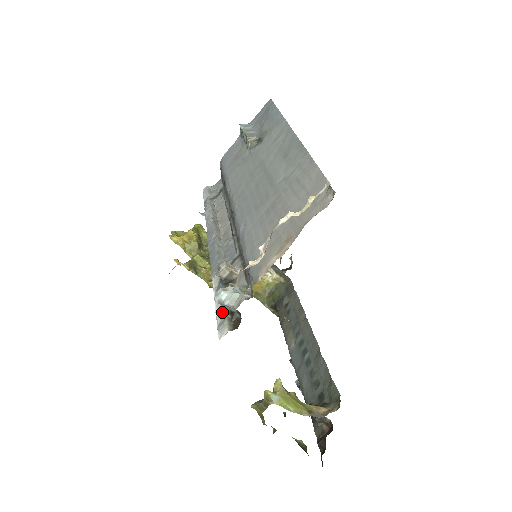
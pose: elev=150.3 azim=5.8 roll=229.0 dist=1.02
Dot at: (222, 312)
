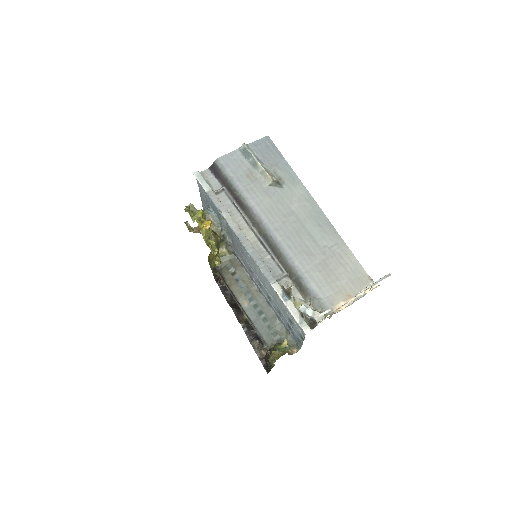
Dot at: (298, 315)
